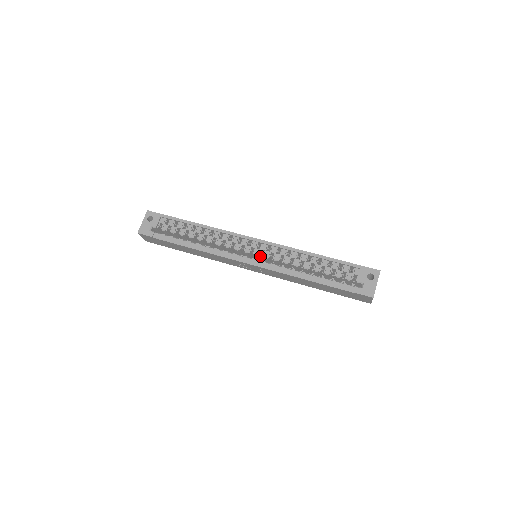
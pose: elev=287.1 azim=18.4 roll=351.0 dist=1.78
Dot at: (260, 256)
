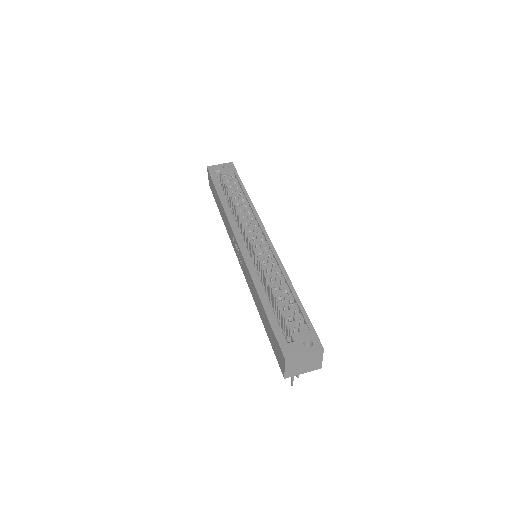
Dot at: occluded
